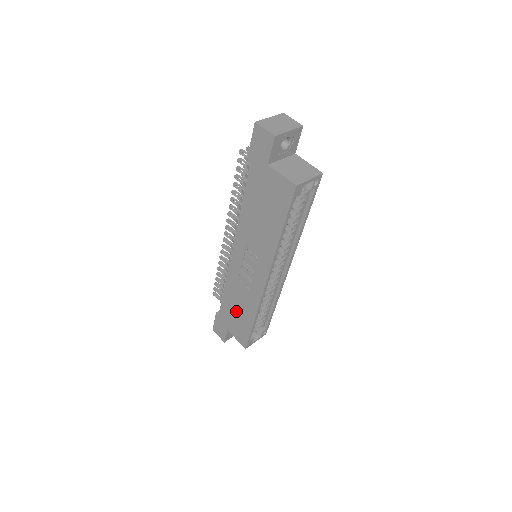
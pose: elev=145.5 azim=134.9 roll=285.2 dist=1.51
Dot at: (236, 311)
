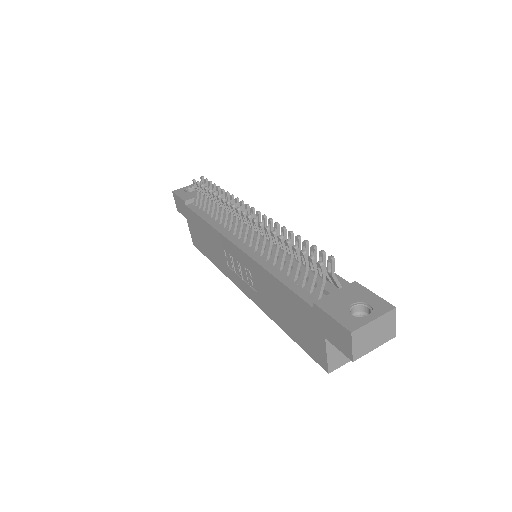
Dot at: (204, 238)
